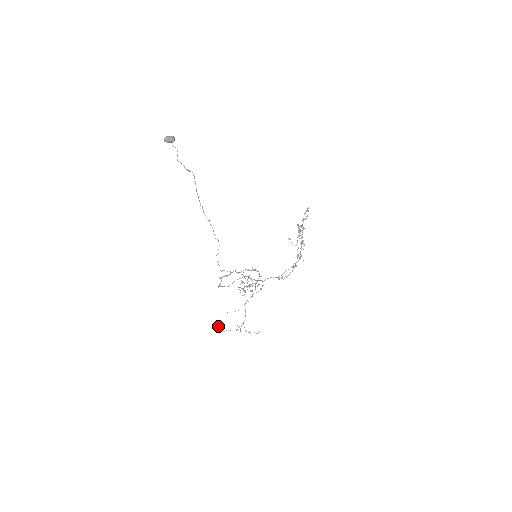
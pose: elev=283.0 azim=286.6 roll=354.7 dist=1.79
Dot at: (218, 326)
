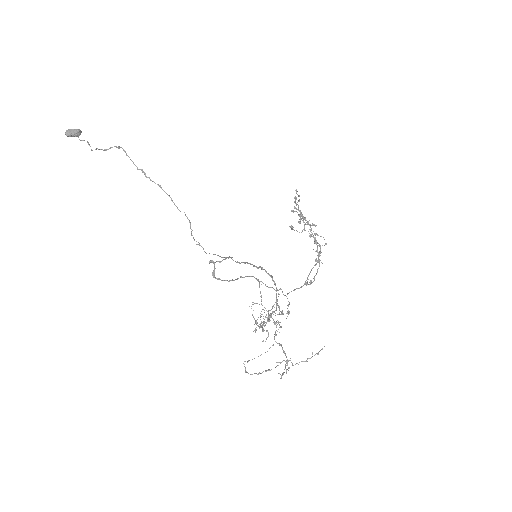
Dot at: occluded
